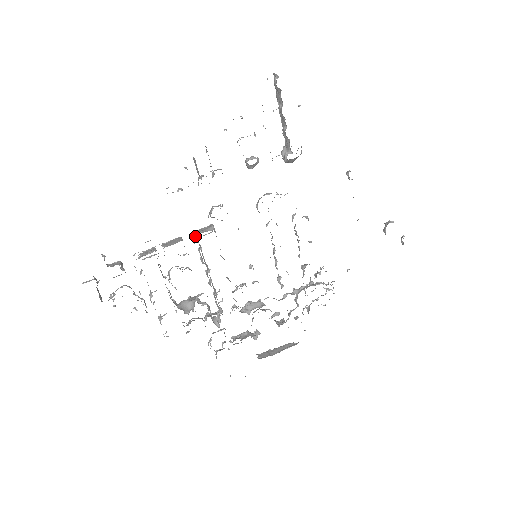
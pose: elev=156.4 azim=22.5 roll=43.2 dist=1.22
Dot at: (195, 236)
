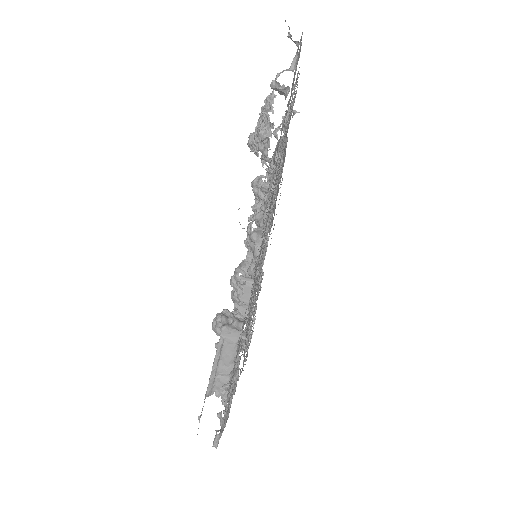
Dot at: occluded
